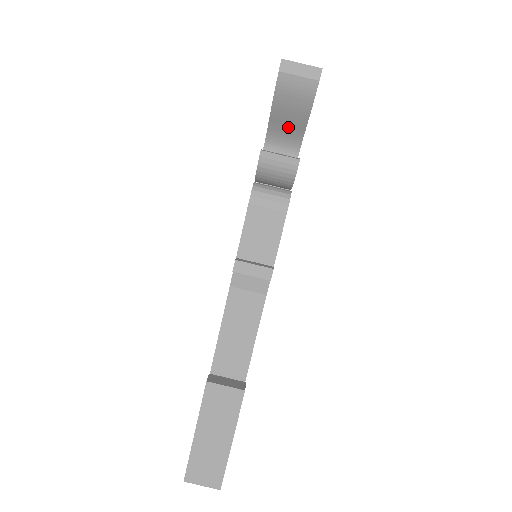
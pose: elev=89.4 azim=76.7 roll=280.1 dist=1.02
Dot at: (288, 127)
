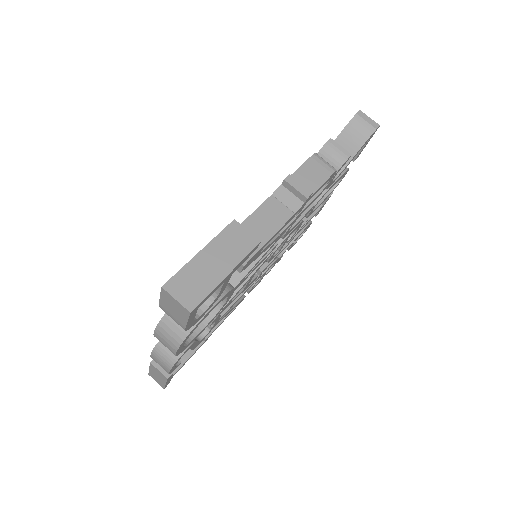
Dot at: occluded
